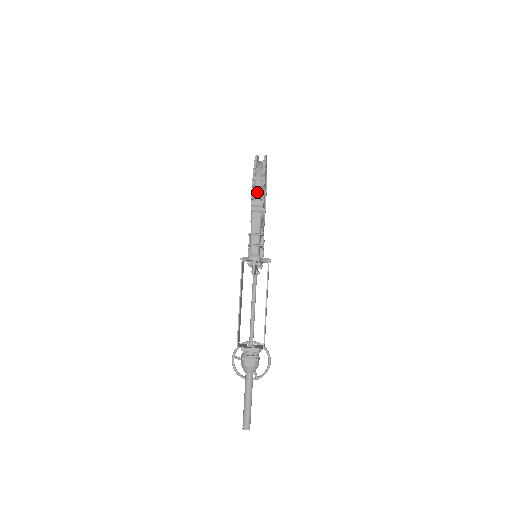
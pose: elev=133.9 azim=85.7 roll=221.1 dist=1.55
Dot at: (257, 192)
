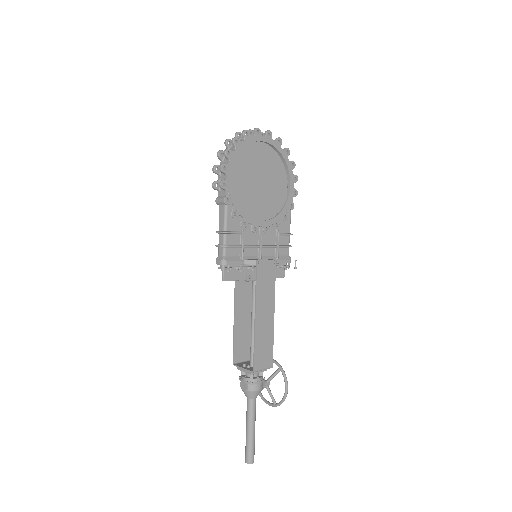
Dot at: occluded
